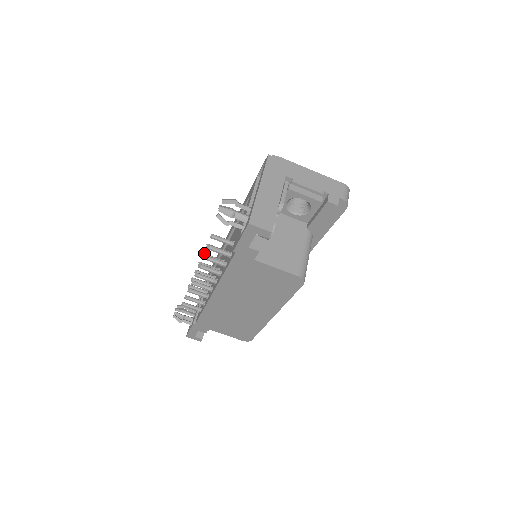
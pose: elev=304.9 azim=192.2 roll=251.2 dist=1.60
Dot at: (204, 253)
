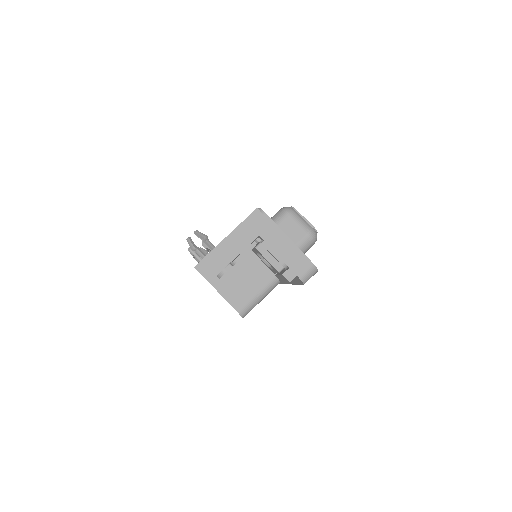
Dot at: occluded
